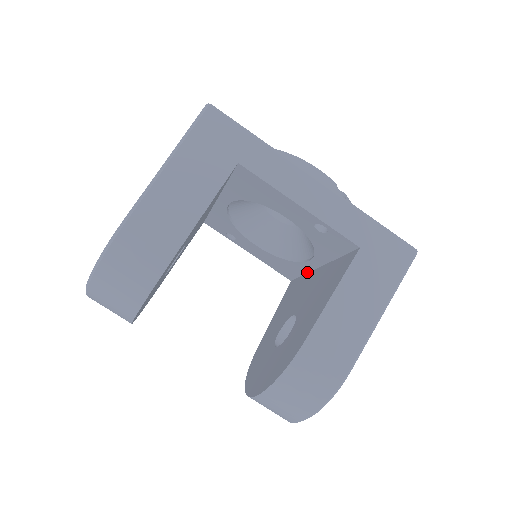
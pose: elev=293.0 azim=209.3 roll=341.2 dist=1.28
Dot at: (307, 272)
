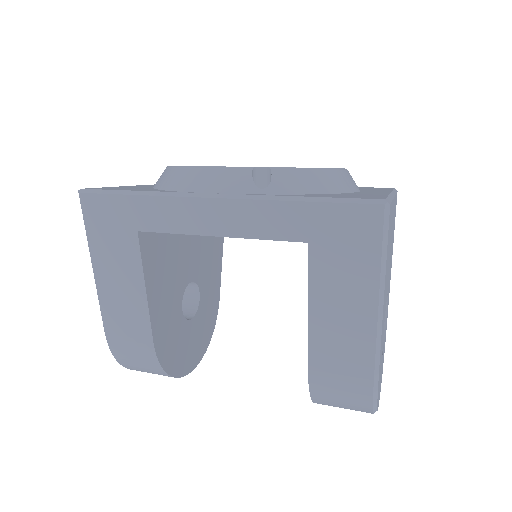
Dot at: occluded
